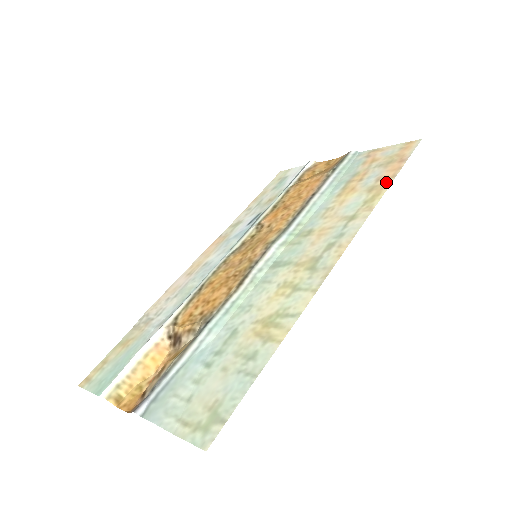
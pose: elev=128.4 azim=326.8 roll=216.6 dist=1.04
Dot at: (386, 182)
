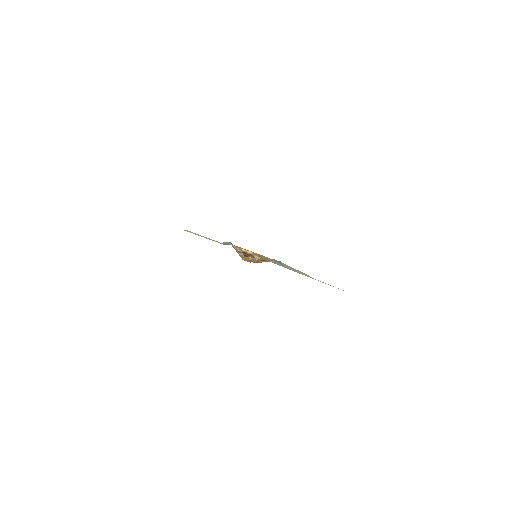
Dot at: occluded
